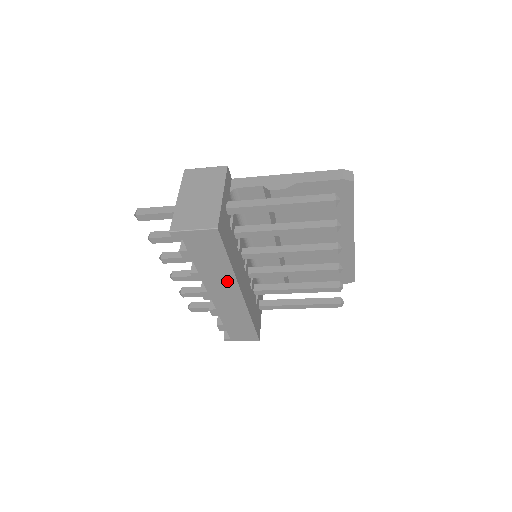
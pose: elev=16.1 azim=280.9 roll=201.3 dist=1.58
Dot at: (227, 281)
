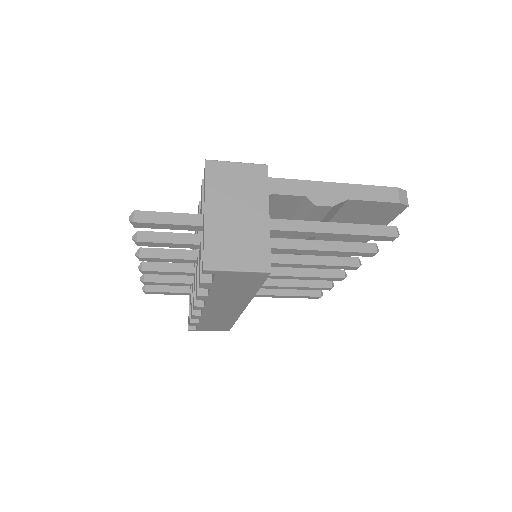
Dot at: (237, 302)
